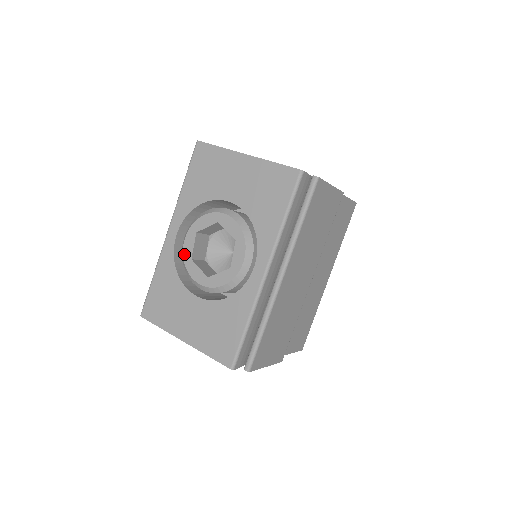
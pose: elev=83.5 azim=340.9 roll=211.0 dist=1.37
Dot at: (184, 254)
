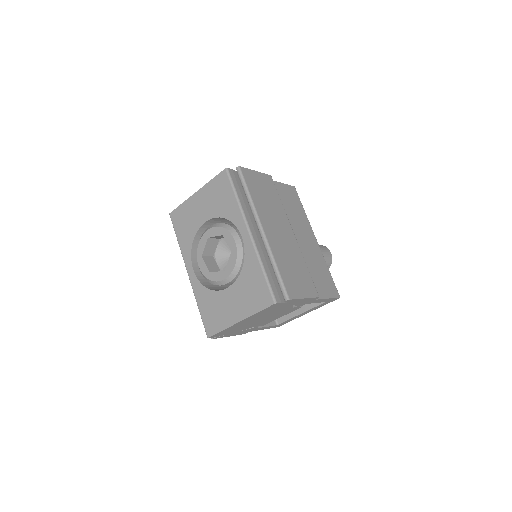
Dot at: (204, 274)
